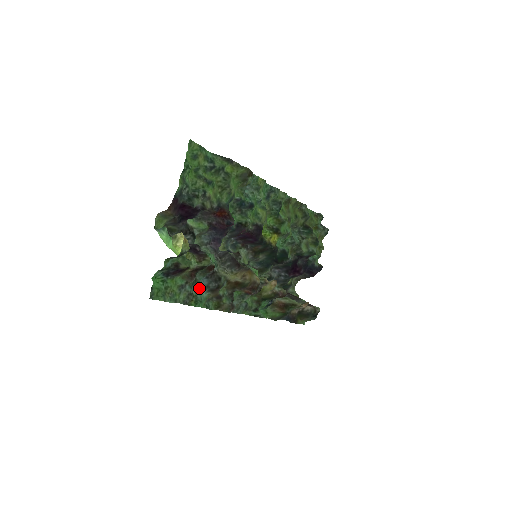
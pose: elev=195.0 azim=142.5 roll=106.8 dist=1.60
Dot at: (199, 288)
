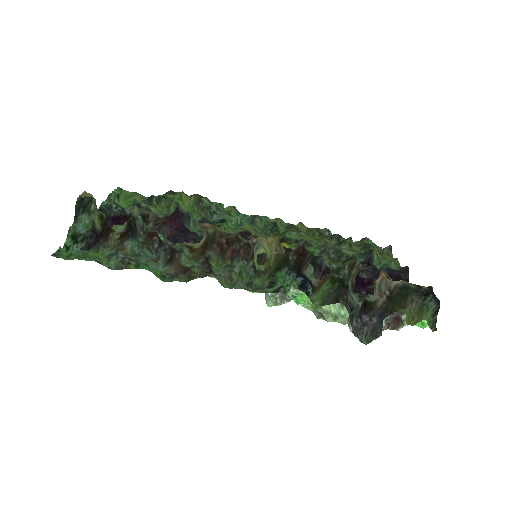
Dot at: (144, 259)
